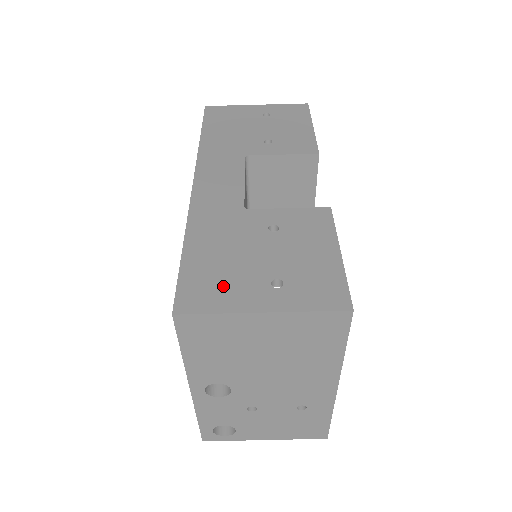
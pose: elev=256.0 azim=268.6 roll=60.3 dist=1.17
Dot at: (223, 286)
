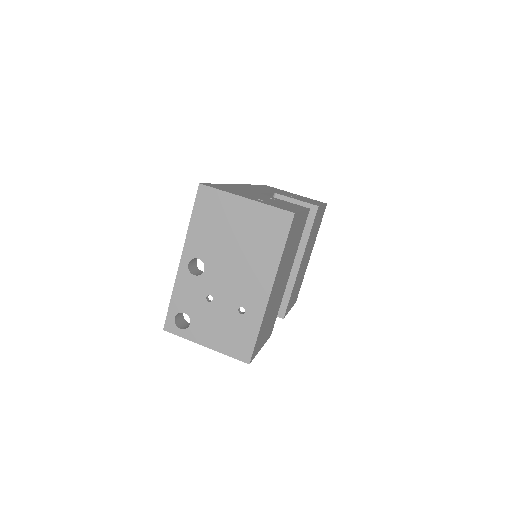
Dot at: (231, 191)
